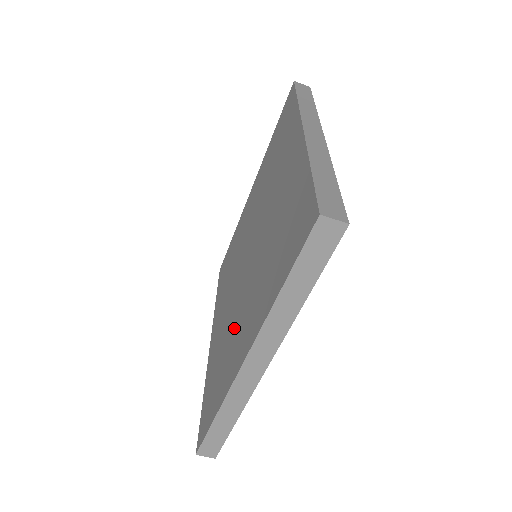
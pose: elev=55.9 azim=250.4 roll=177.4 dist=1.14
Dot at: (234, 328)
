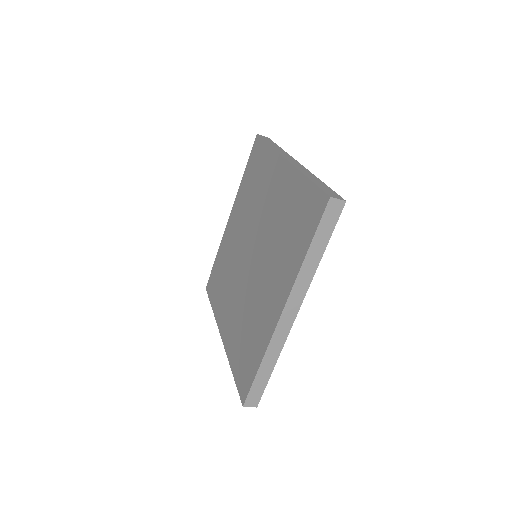
Dot at: (229, 288)
